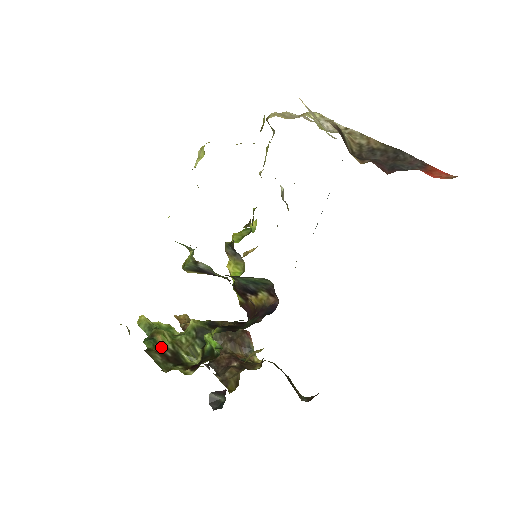
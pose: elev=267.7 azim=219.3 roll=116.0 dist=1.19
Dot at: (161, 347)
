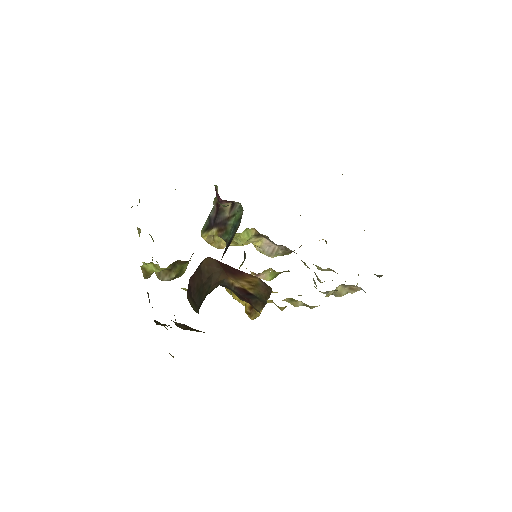
Dot at: occluded
